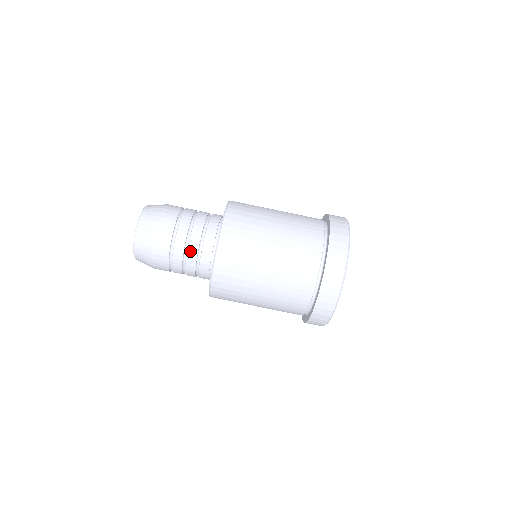
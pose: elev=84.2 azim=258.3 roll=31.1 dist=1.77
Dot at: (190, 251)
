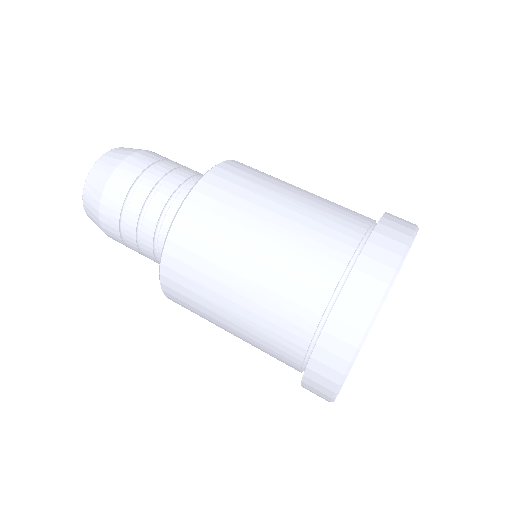
Dot at: (144, 229)
